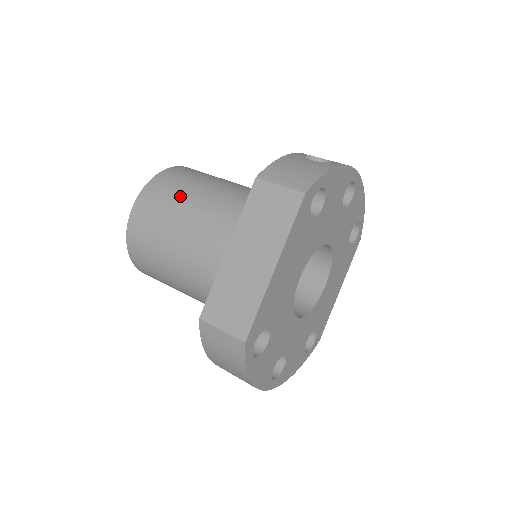
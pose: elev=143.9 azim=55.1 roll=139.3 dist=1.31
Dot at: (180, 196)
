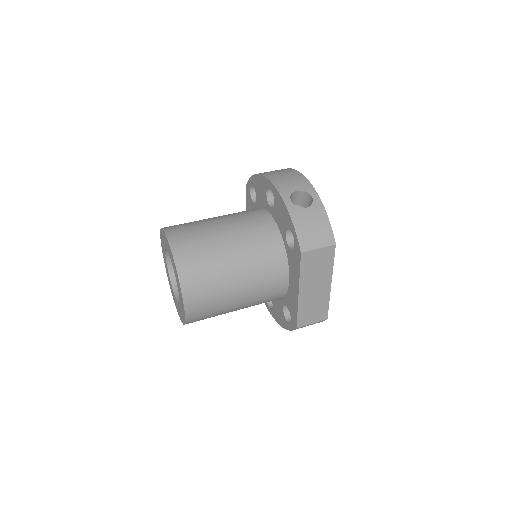
Dot at: (218, 277)
